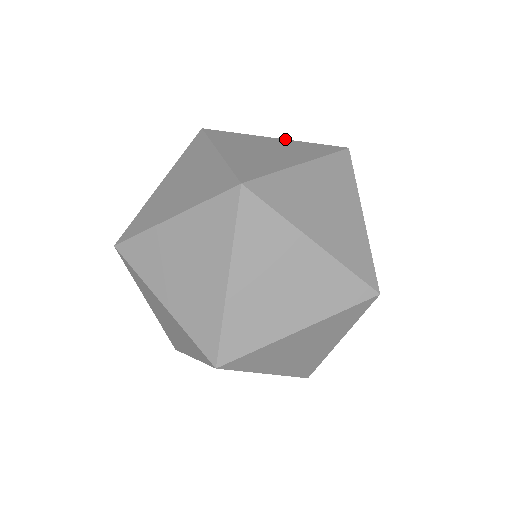
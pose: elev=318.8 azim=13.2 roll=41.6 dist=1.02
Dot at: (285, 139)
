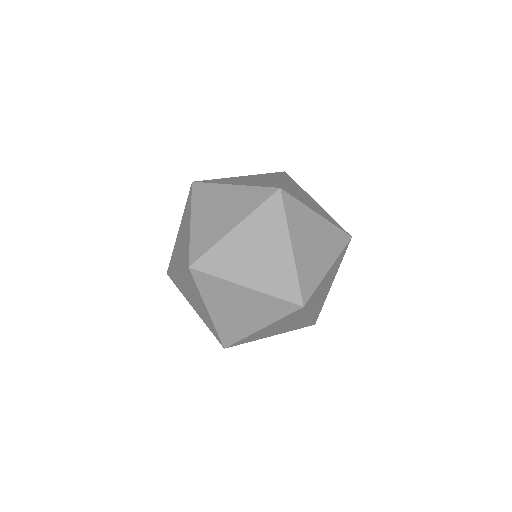
Dot at: occluded
